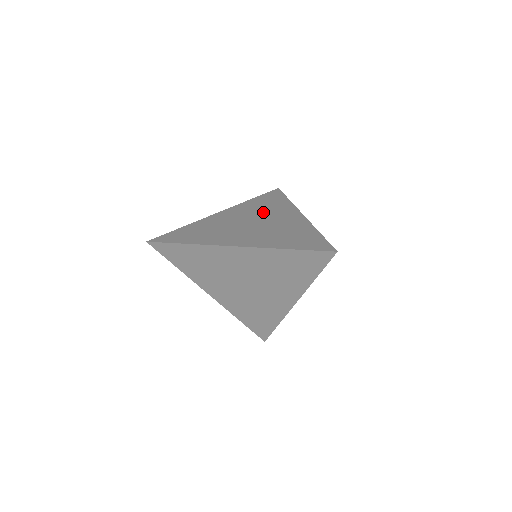
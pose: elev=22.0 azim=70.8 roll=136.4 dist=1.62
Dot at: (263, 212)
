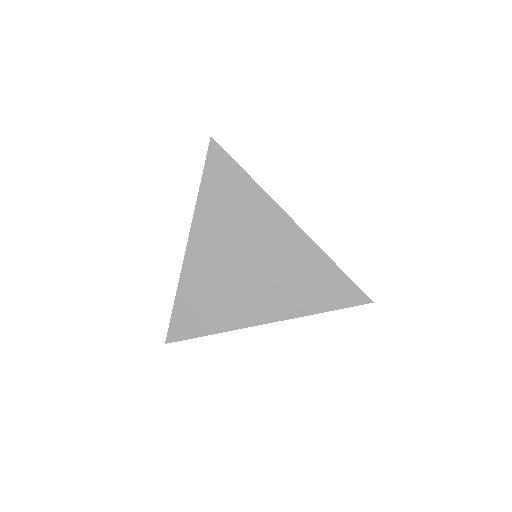
Dot at: occluded
